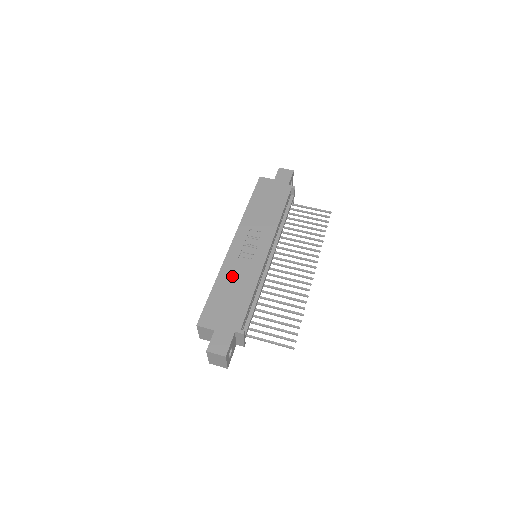
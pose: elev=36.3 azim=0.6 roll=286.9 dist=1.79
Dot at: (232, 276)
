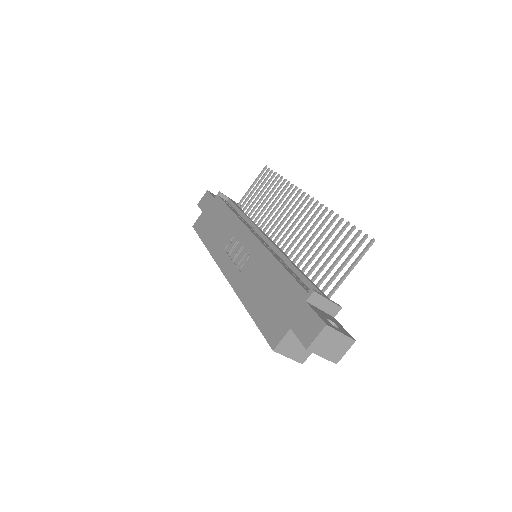
Dot at: (251, 285)
